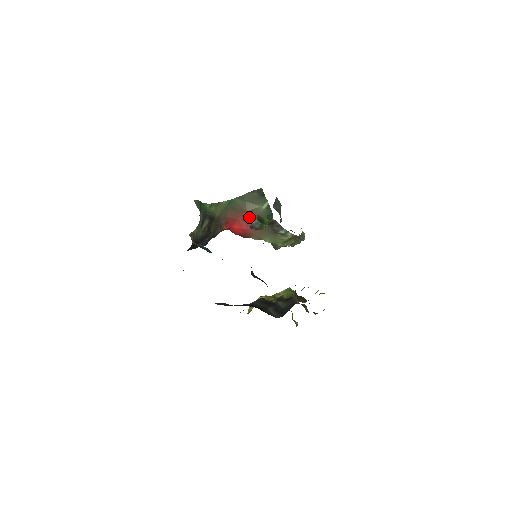
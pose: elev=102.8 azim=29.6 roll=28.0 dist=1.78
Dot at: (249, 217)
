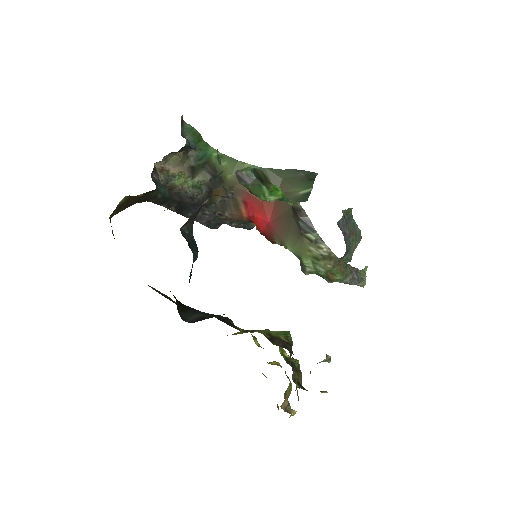
Dot at: (277, 203)
